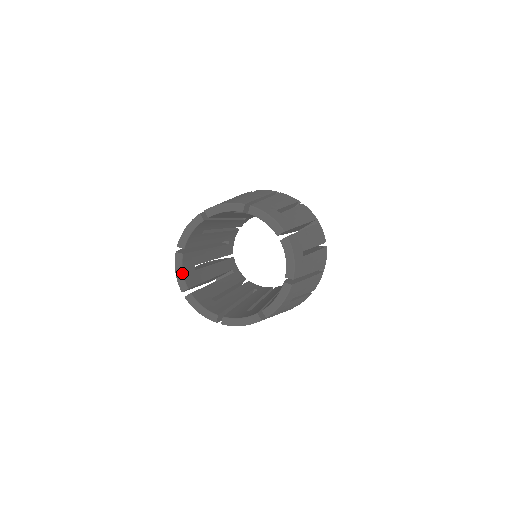
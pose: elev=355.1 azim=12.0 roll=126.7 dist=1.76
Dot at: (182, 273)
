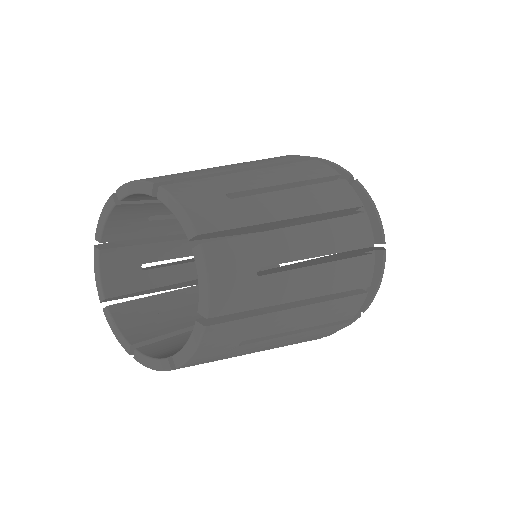
Dot at: (99, 276)
